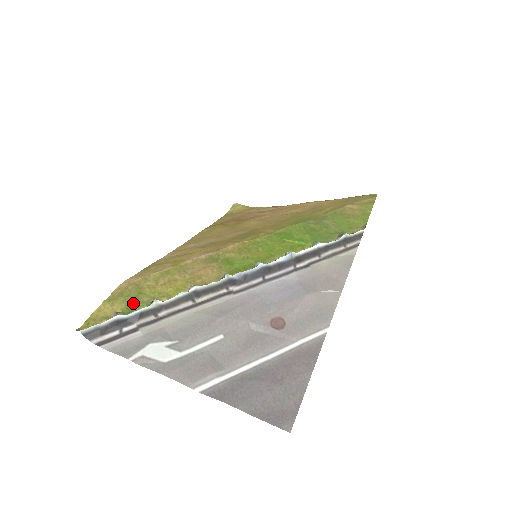
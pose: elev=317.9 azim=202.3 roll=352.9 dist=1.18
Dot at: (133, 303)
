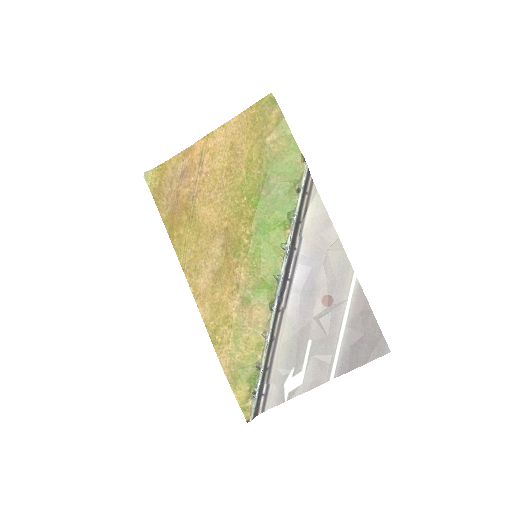
Dot at: (248, 377)
